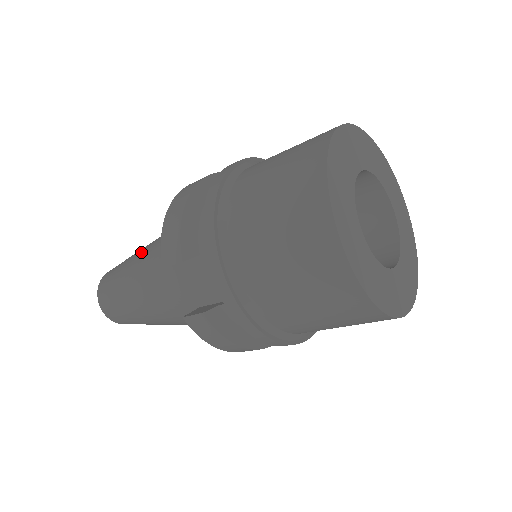
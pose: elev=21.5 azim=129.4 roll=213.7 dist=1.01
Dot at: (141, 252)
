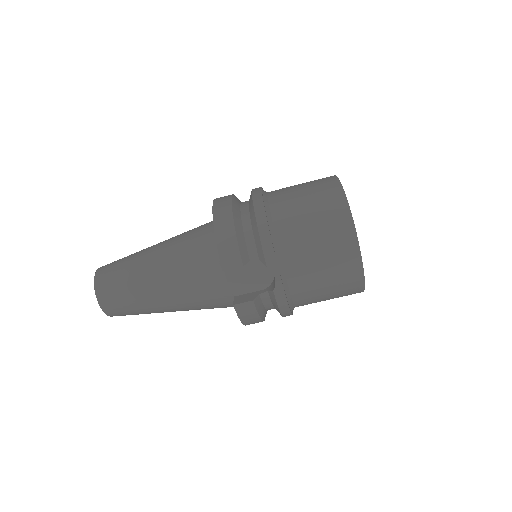
Dot at: (155, 255)
